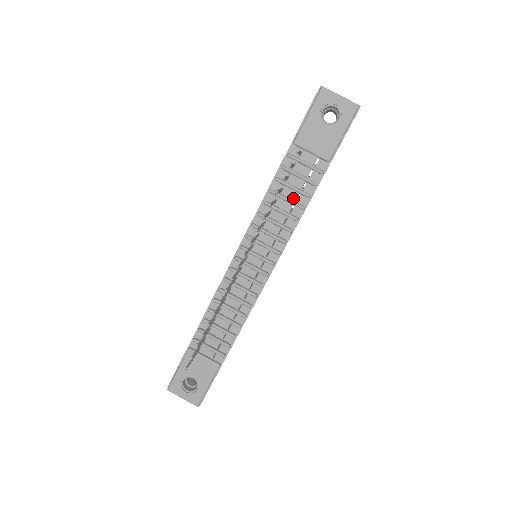
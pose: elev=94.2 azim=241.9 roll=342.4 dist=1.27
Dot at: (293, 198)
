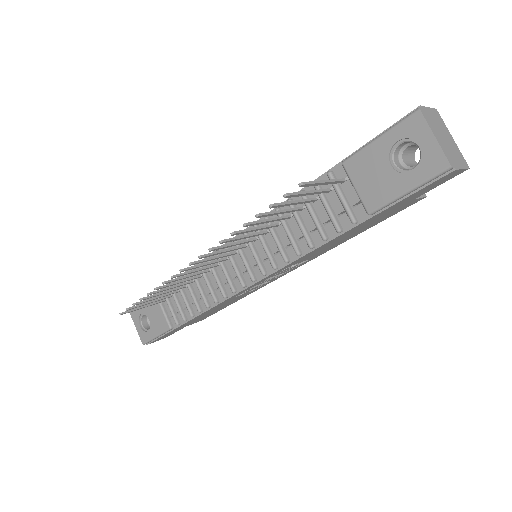
Dot at: (309, 227)
